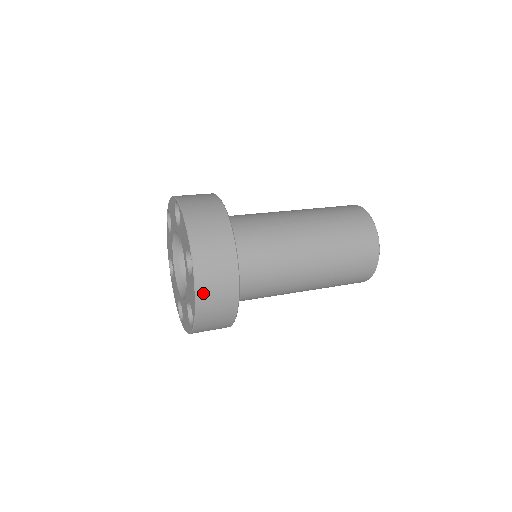
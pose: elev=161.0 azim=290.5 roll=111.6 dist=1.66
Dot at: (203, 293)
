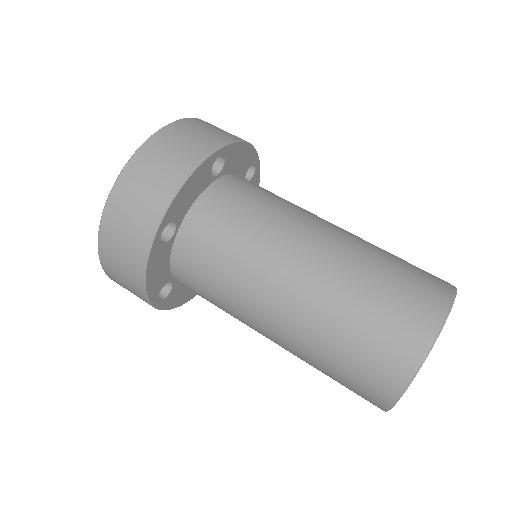
Dot at: (105, 248)
